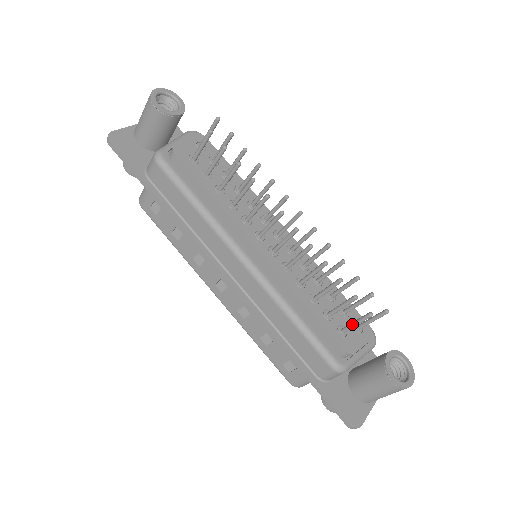
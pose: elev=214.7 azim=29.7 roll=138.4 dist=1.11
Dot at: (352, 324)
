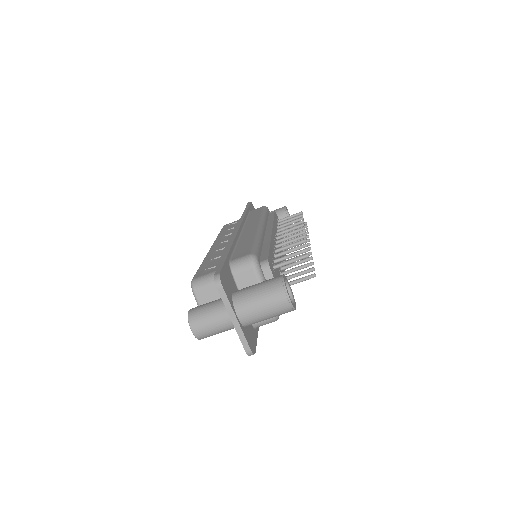
Dot at: (288, 260)
